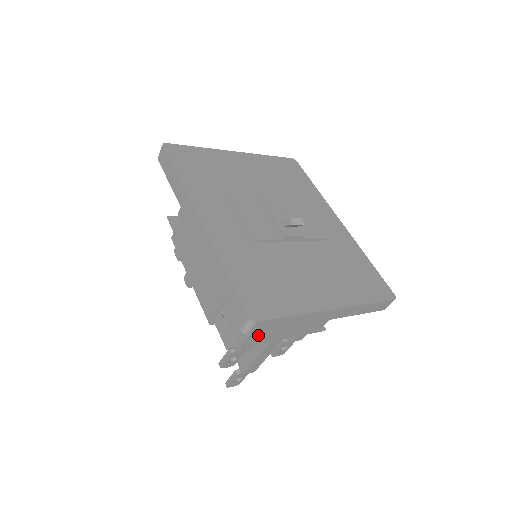
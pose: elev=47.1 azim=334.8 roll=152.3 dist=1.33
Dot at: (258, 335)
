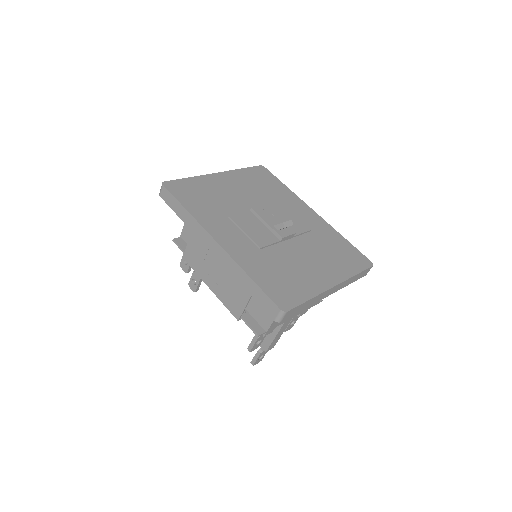
Dot at: occluded
